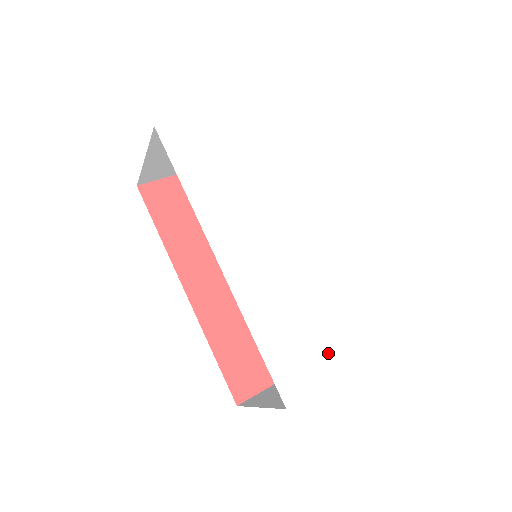
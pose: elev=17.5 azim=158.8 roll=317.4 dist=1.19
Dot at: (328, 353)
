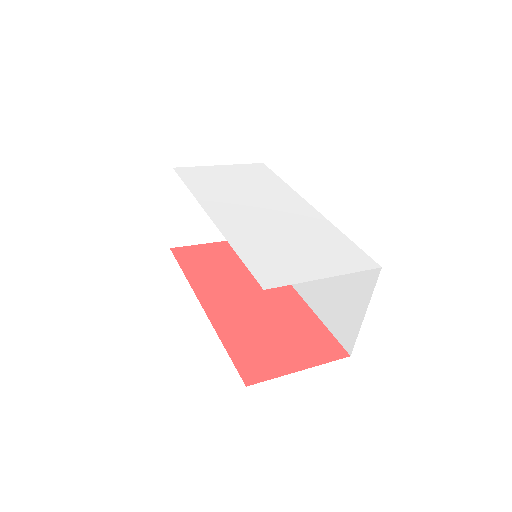
Dot at: (307, 266)
